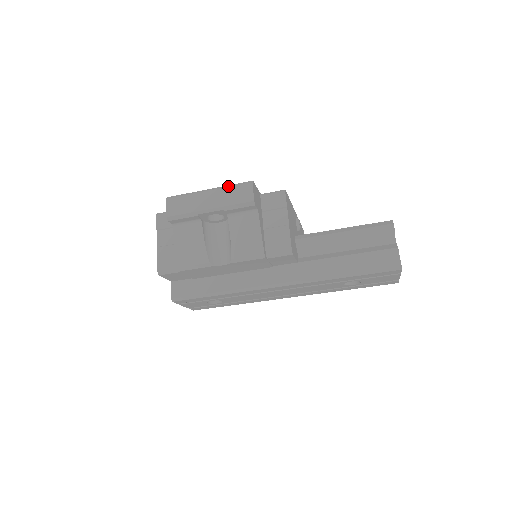
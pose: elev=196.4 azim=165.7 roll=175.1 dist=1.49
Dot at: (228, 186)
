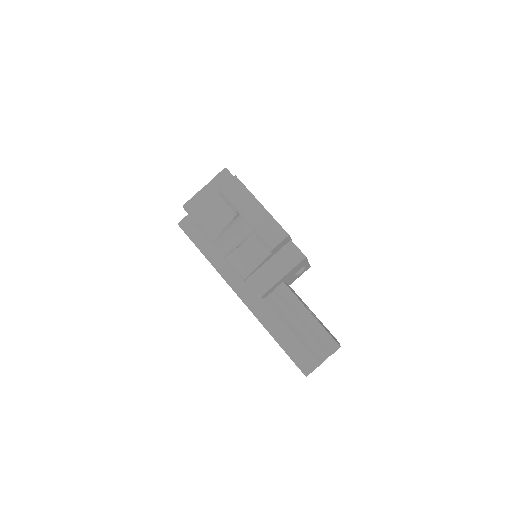
Dot at: (273, 219)
